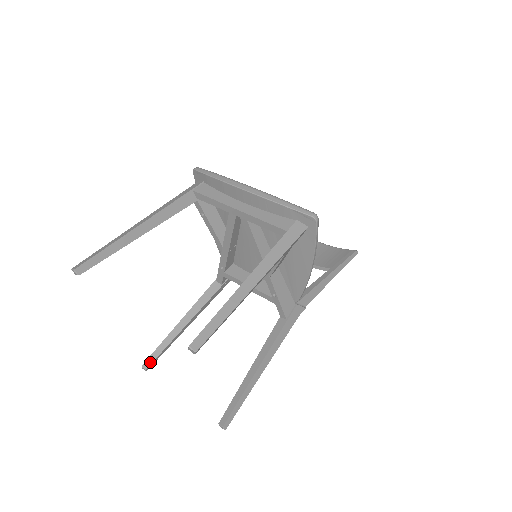
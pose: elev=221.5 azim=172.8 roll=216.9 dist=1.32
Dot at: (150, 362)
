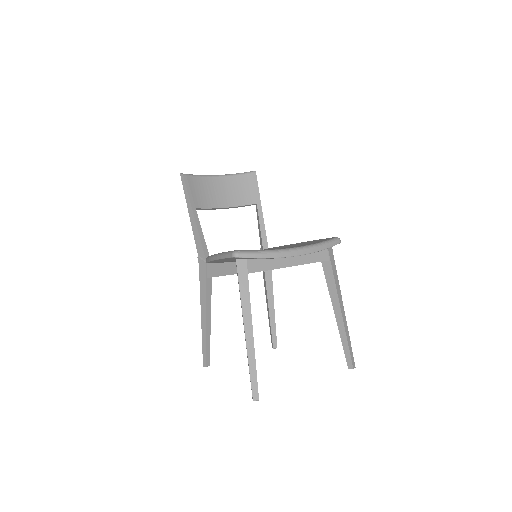
Dot at: (209, 360)
